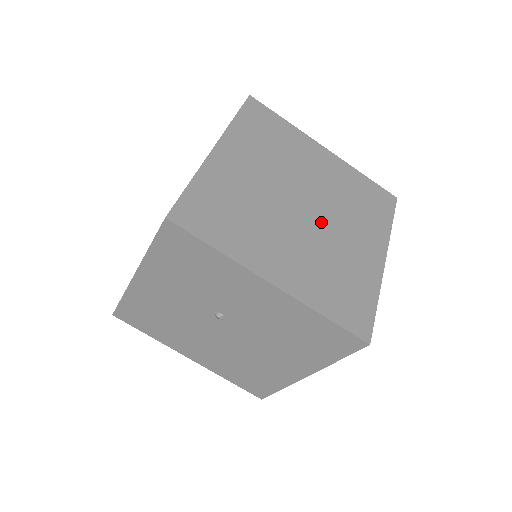
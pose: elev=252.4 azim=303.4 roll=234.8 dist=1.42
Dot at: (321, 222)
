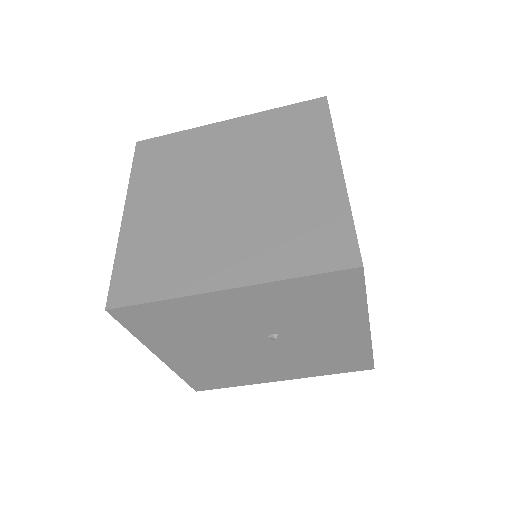
Dot at: occluded
